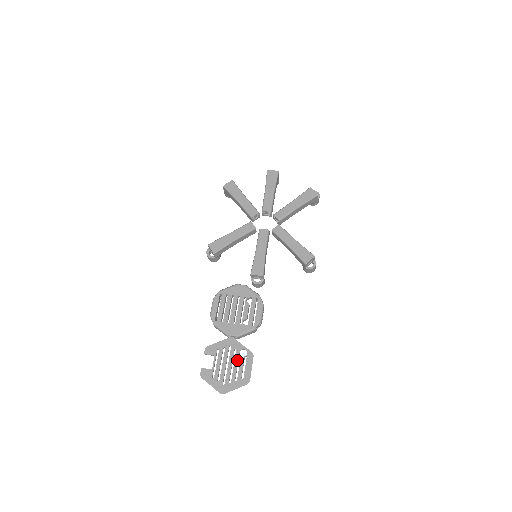
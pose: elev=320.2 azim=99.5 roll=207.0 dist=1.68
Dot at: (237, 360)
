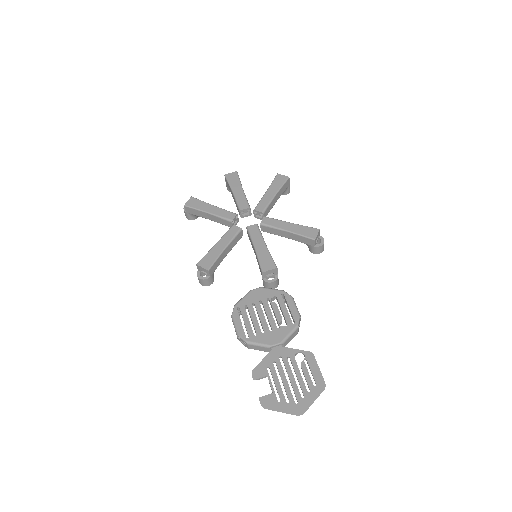
Dot at: (297, 368)
